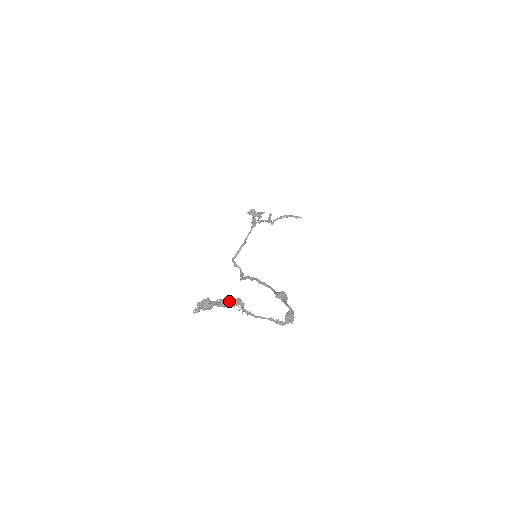
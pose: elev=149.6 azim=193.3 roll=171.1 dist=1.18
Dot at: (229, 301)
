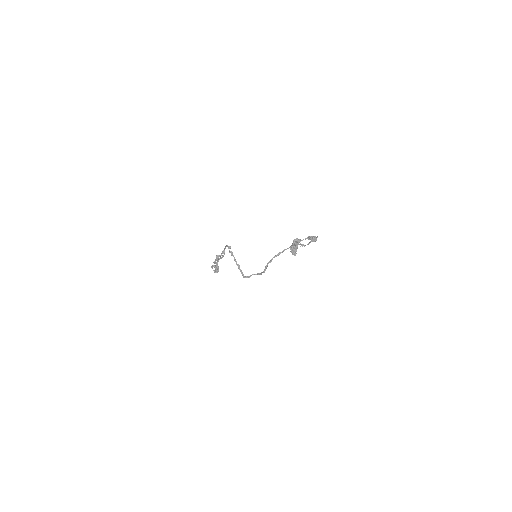
Dot at: (295, 244)
